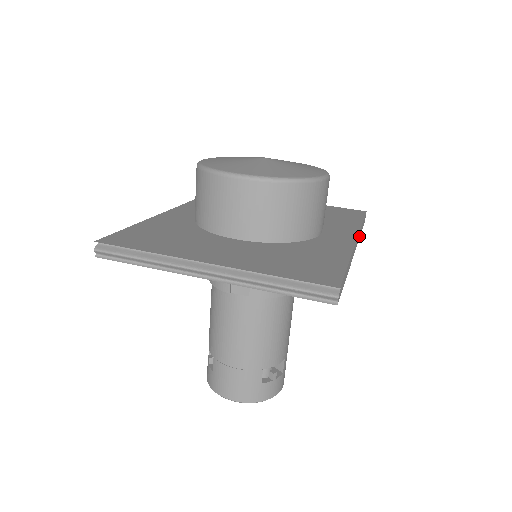
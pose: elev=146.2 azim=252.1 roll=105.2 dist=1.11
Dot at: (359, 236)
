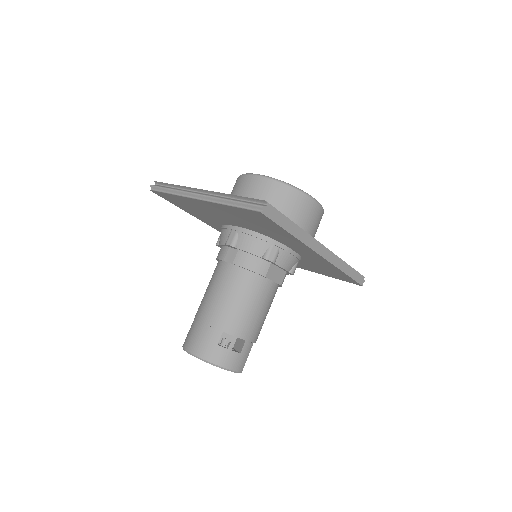
Dot at: (338, 265)
